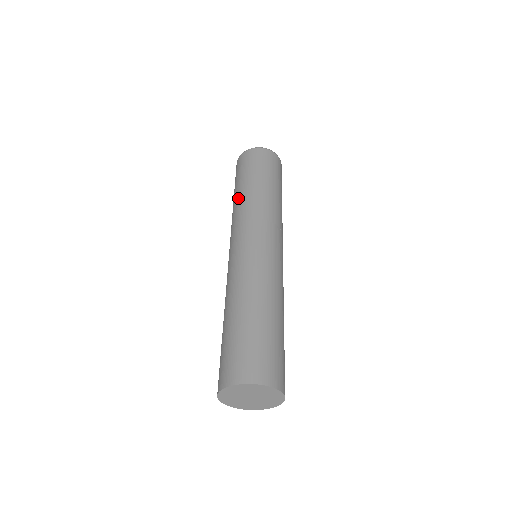
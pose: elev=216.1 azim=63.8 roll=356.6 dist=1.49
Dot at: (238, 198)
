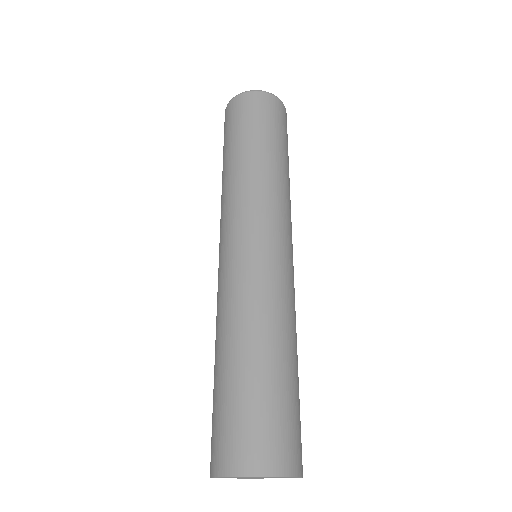
Dot at: (242, 164)
